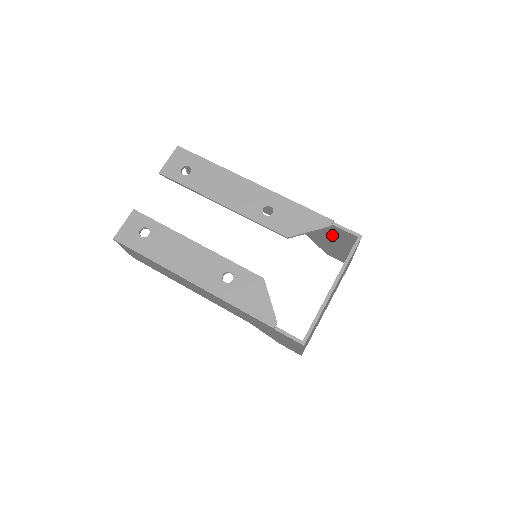
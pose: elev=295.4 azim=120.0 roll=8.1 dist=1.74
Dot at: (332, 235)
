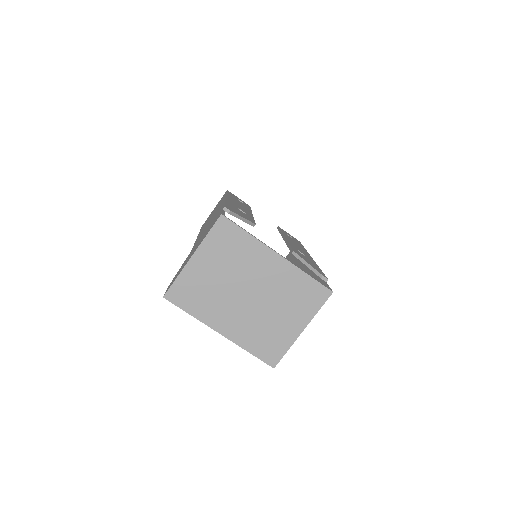
Dot at: occluded
